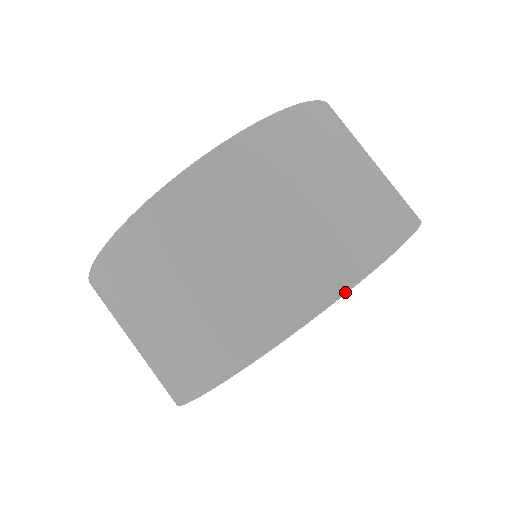
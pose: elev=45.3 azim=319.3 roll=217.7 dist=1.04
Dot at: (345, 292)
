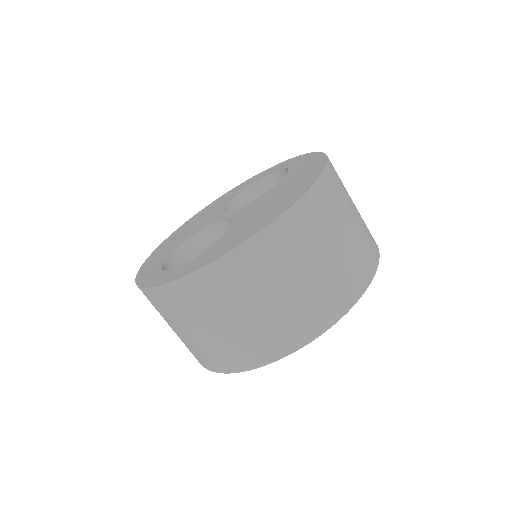
Dot at: (292, 352)
